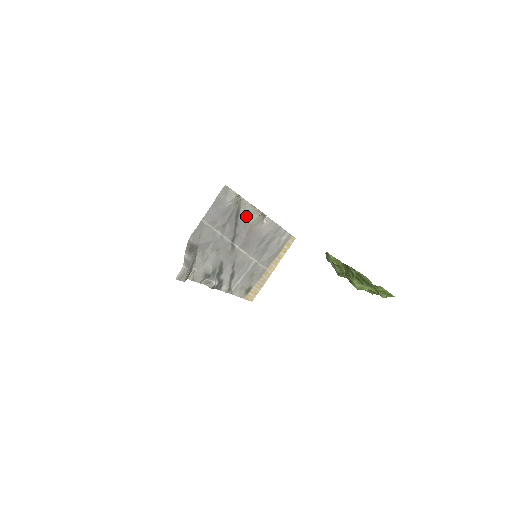
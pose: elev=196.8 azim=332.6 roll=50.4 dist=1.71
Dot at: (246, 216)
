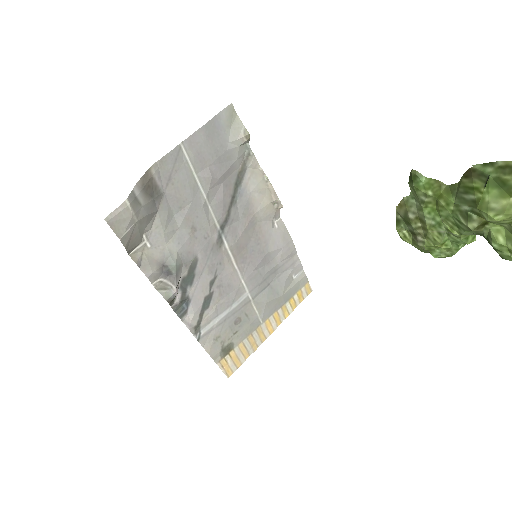
Dot at: (251, 193)
